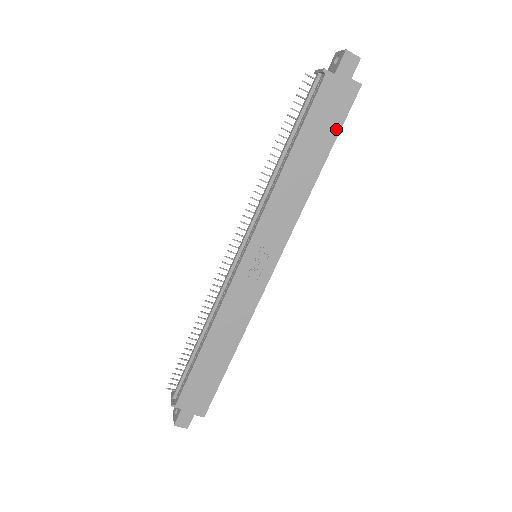
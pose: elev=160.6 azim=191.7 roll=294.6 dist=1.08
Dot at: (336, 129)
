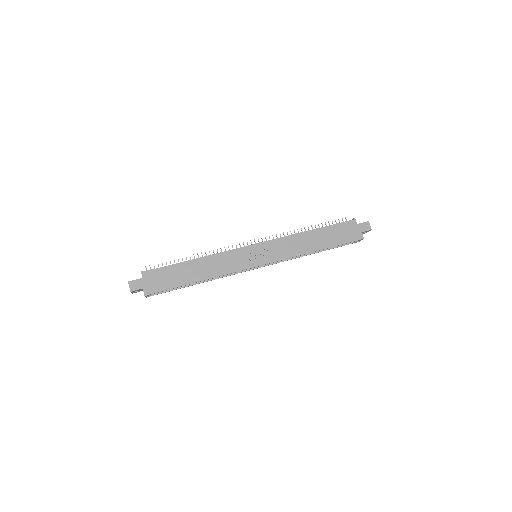
Dot at: (340, 242)
